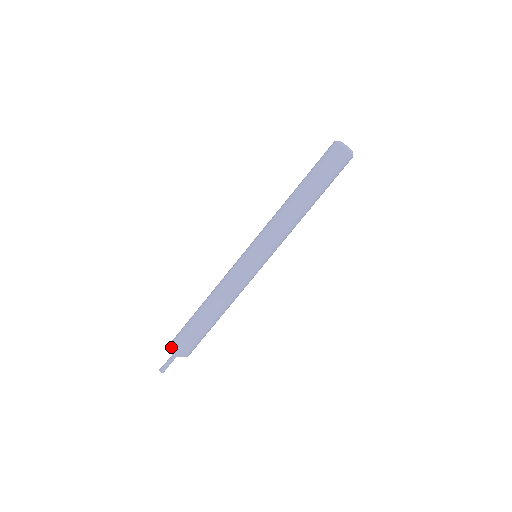
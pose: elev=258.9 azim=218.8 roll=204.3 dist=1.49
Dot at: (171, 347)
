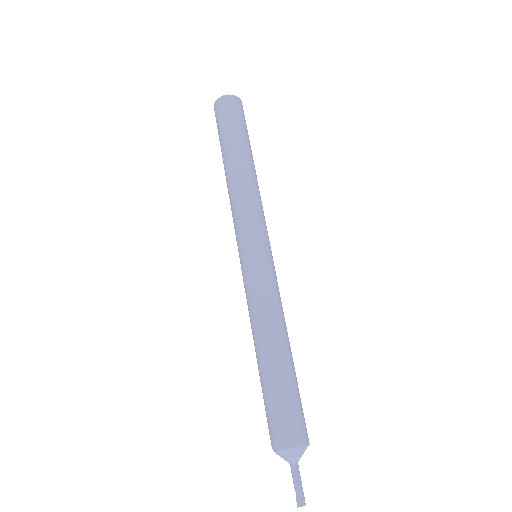
Dot at: (289, 452)
